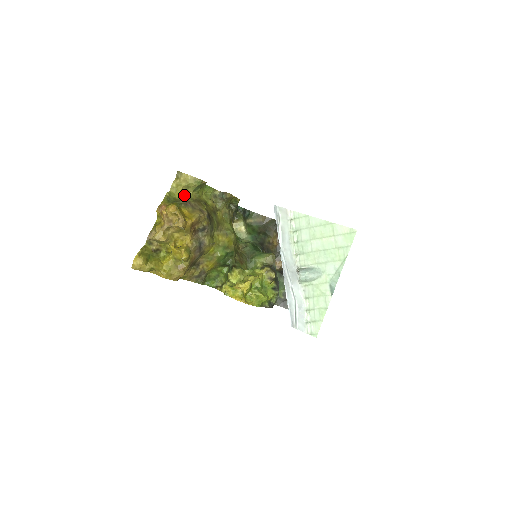
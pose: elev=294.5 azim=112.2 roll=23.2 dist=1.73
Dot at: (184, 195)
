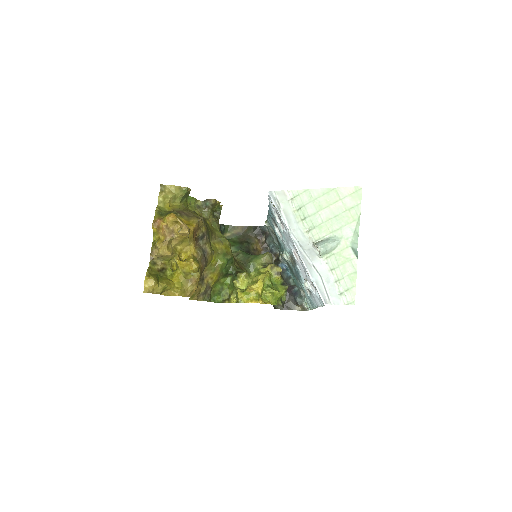
Dot at: (173, 207)
